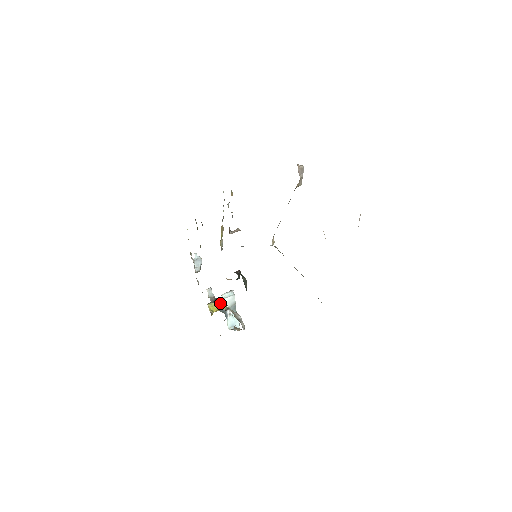
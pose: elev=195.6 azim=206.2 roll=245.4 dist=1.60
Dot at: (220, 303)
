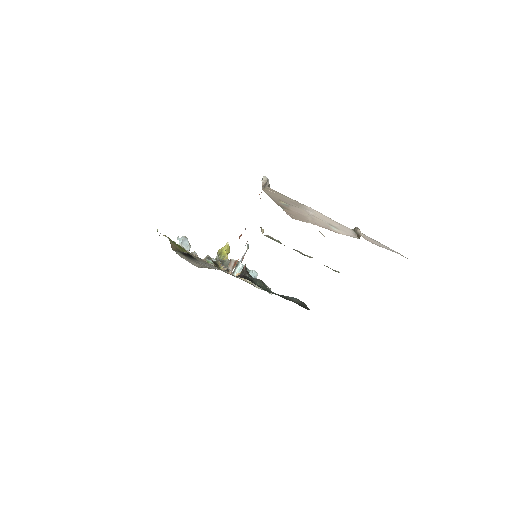
Dot at: occluded
